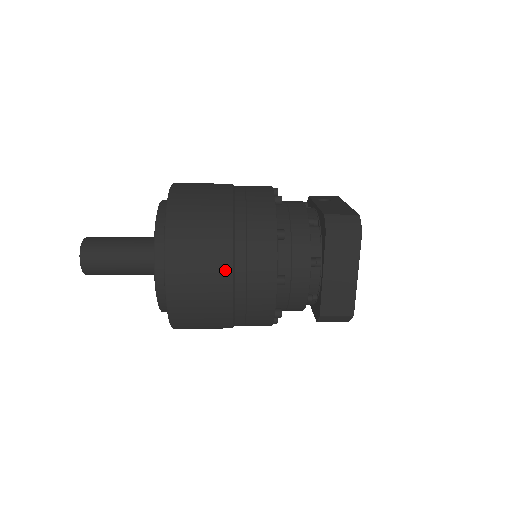
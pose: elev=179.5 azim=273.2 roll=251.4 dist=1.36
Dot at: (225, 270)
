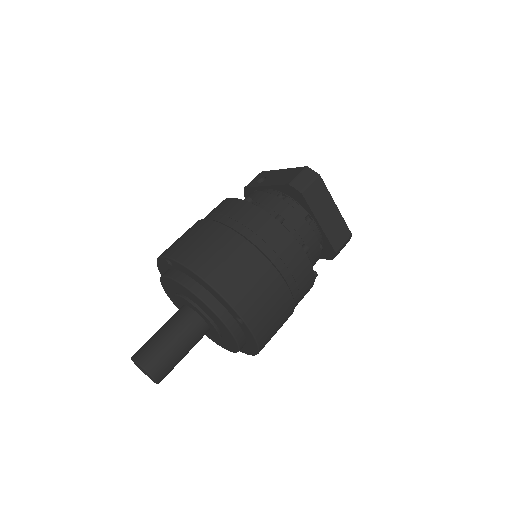
Dot at: (272, 274)
